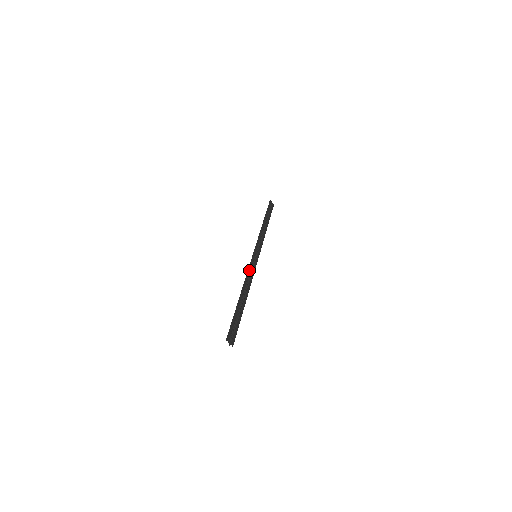
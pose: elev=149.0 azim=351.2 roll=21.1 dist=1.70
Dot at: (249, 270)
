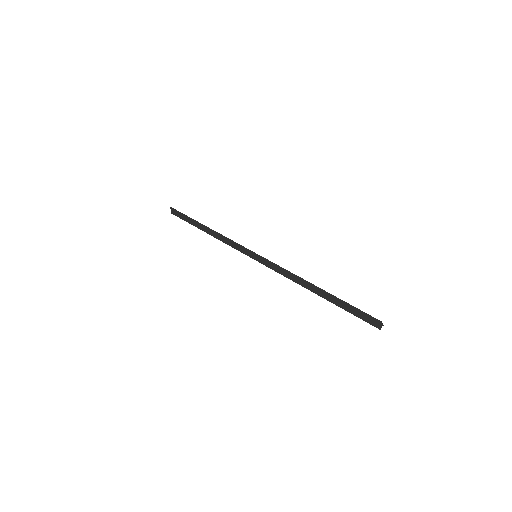
Dot at: occluded
